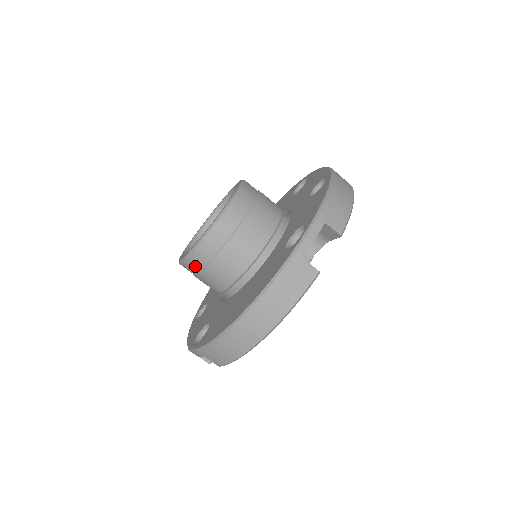
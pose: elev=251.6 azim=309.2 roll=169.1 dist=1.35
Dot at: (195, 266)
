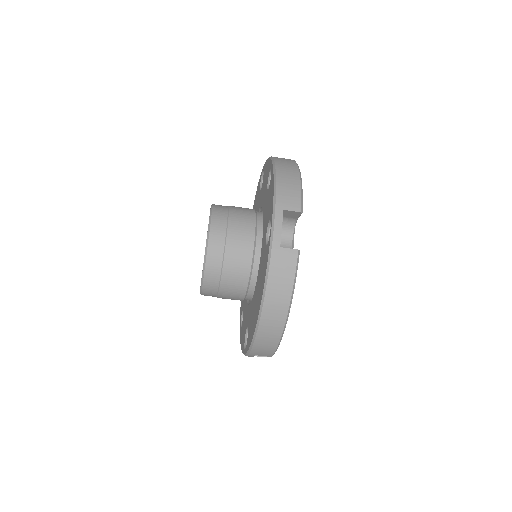
Dot at: (212, 292)
